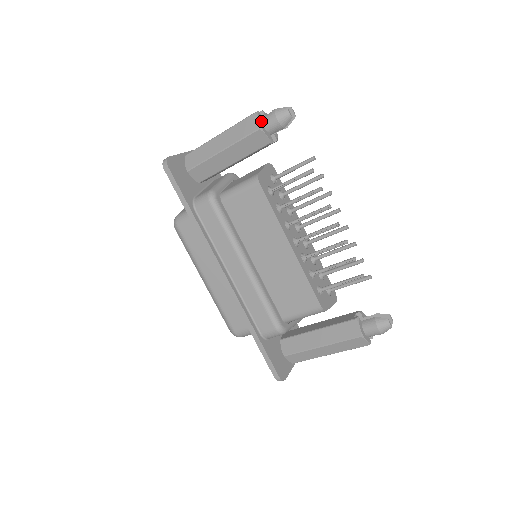
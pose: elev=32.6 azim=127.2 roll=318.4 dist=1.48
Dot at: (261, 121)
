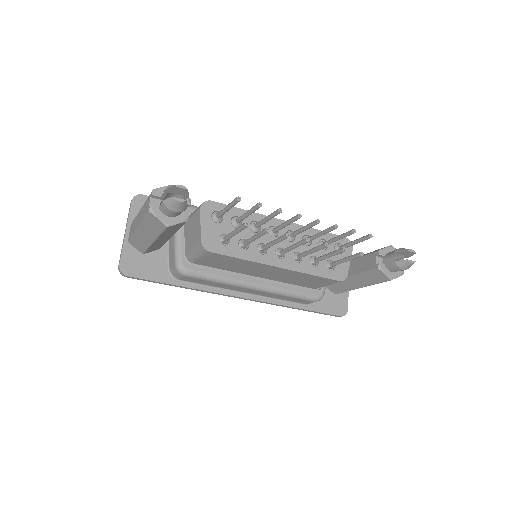
Dot at: (161, 215)
